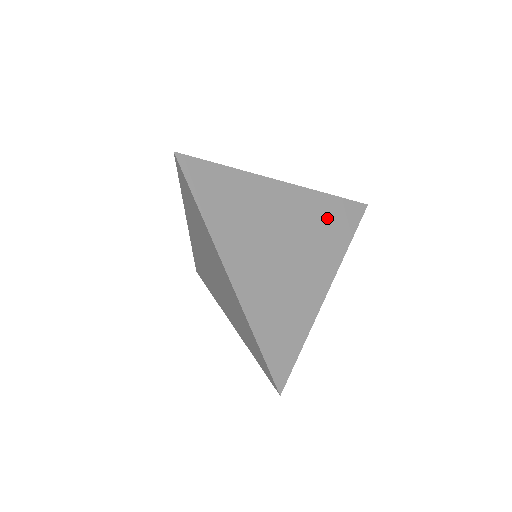
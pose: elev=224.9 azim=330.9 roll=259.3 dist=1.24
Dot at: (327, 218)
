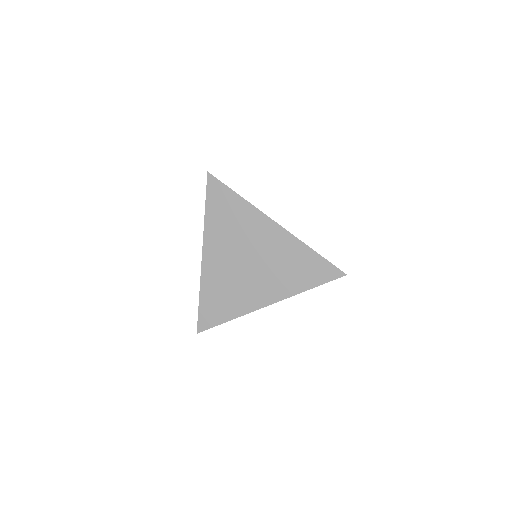
Dot at: occluded
